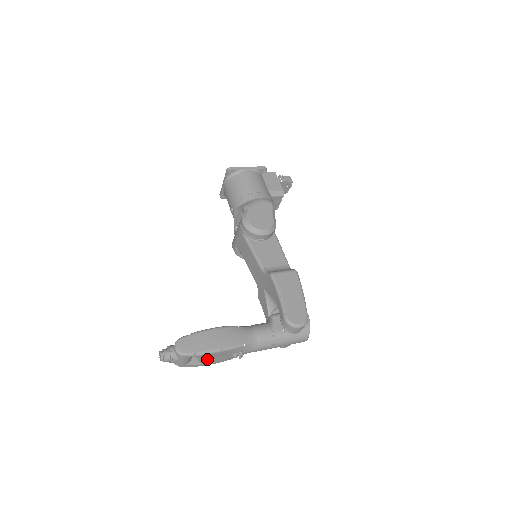
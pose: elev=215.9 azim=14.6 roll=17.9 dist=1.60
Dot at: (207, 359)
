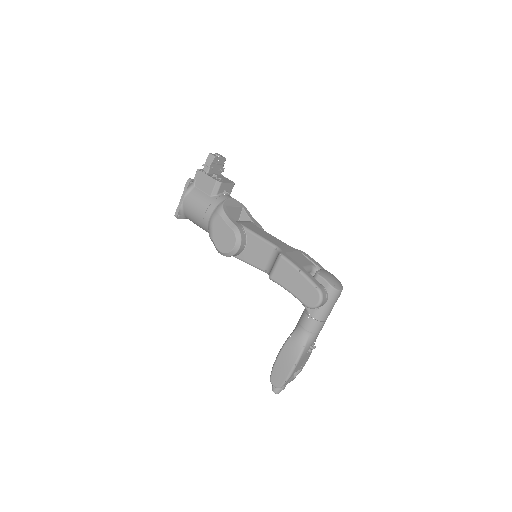
Dot at: occluded
